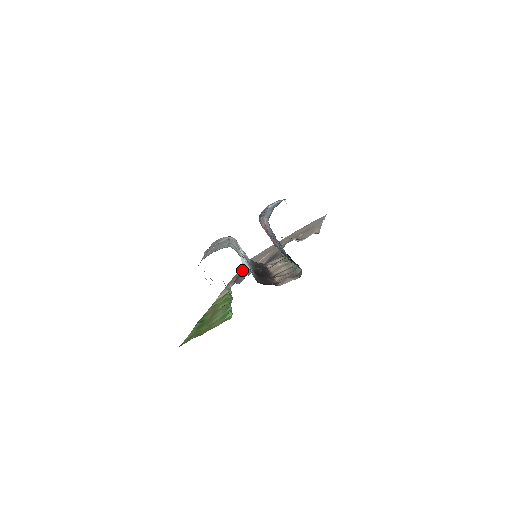
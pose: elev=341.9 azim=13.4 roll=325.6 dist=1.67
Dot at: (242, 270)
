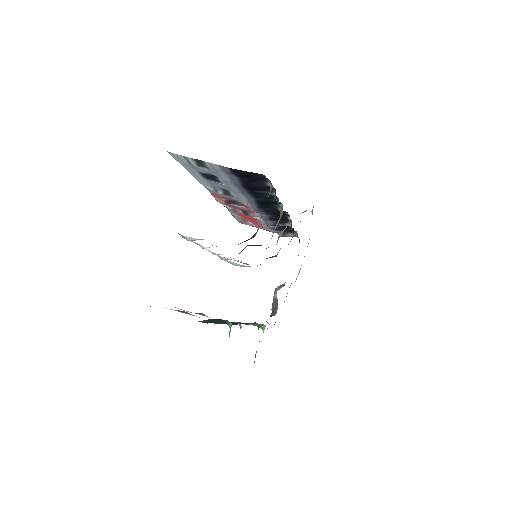
Dot at: occluded
